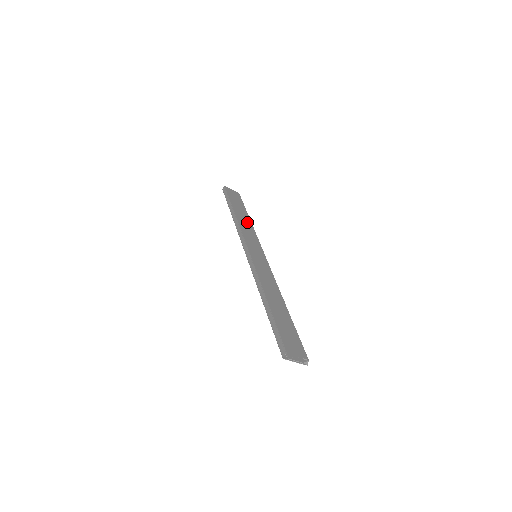
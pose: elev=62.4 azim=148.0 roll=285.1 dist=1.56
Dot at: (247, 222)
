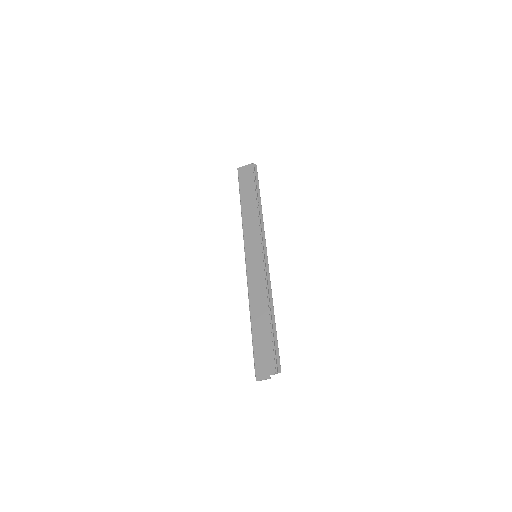
Dot at: (252, 211)
